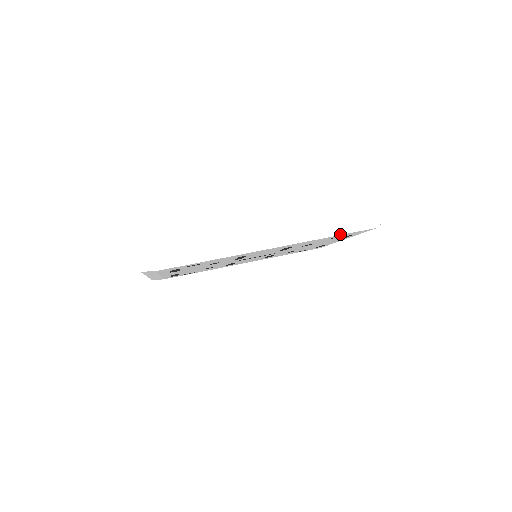
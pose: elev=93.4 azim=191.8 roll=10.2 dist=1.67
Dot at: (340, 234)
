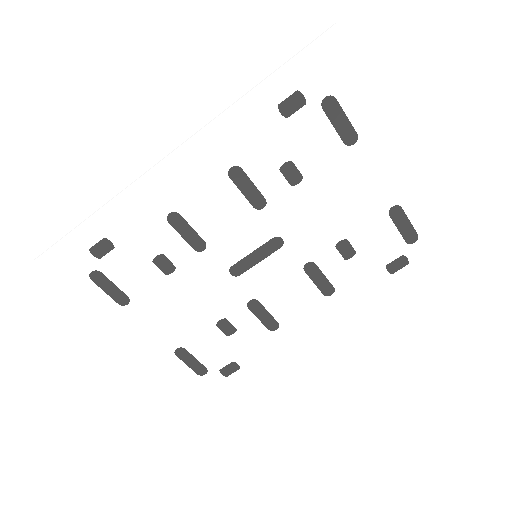
Dot at: (263, 81)
